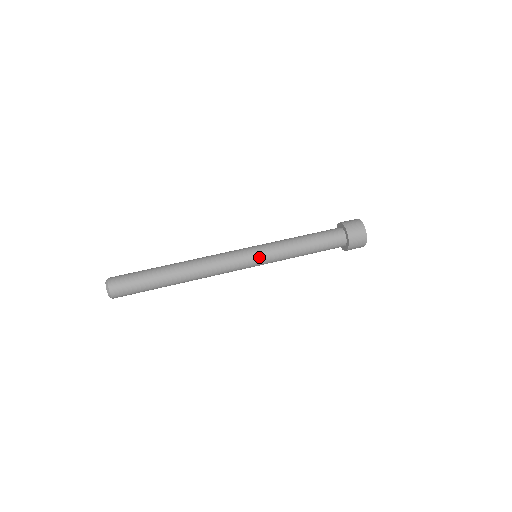
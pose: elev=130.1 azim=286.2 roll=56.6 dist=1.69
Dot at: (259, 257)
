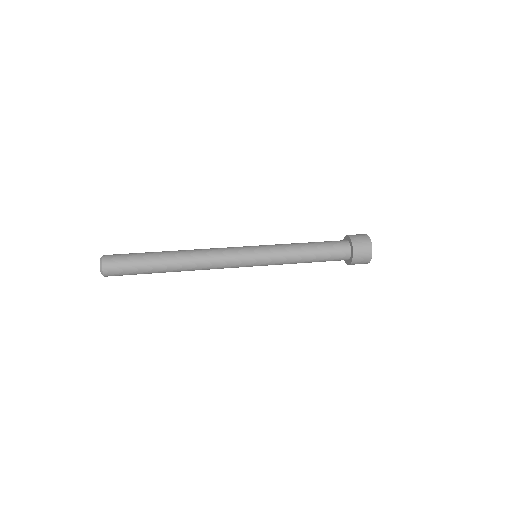
Dot at: (258, 250)
